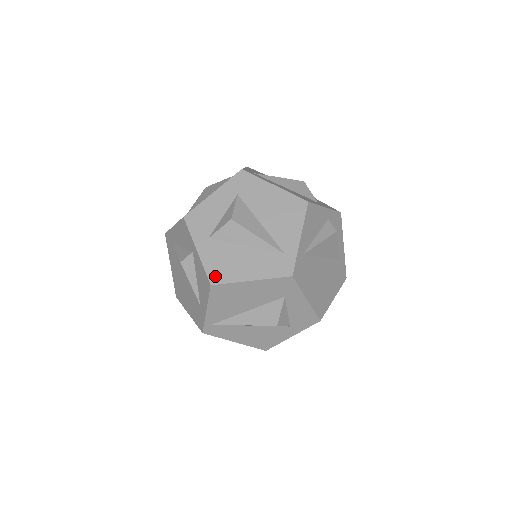
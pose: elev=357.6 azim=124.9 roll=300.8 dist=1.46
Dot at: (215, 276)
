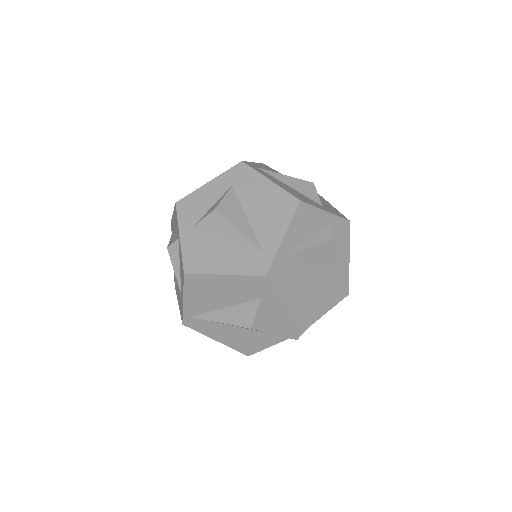
Dot at: (190, 265)
